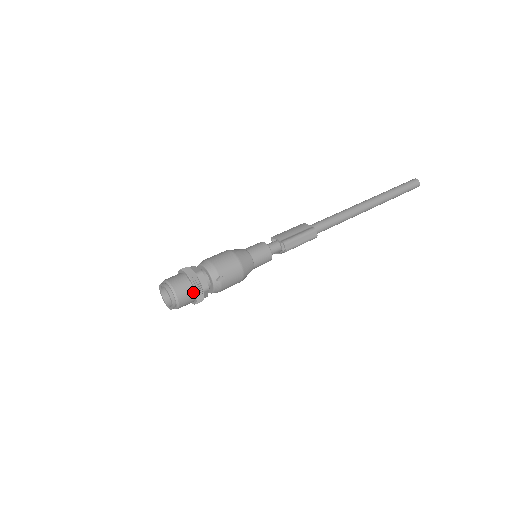
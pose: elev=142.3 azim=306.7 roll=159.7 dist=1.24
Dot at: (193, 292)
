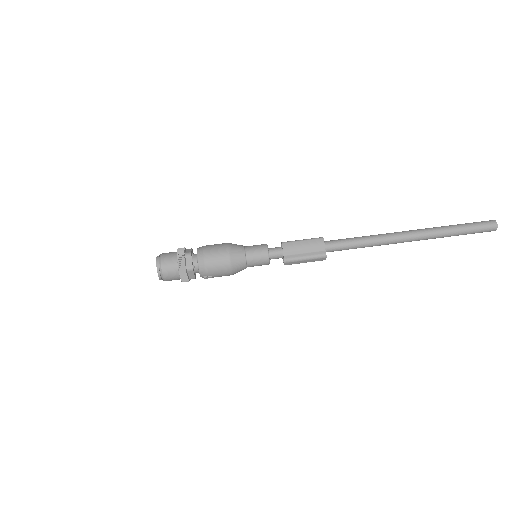
Dot at: (180, 278)
